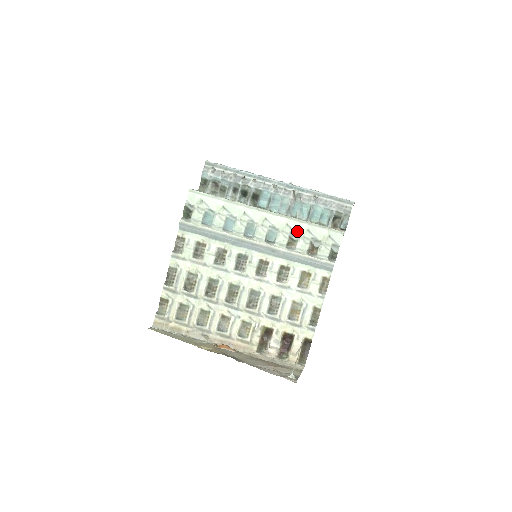
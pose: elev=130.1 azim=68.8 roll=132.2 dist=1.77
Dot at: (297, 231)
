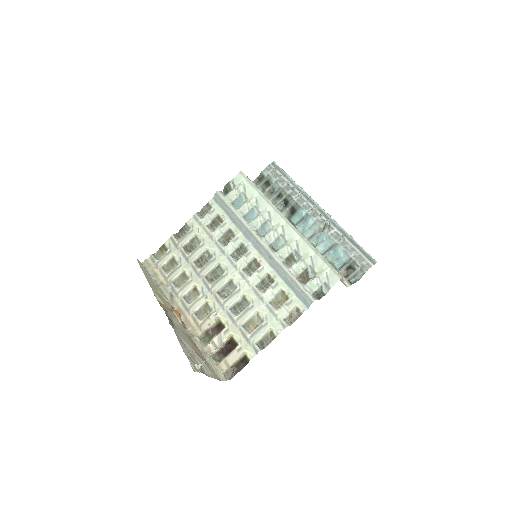
Dot at: (301, 252)
